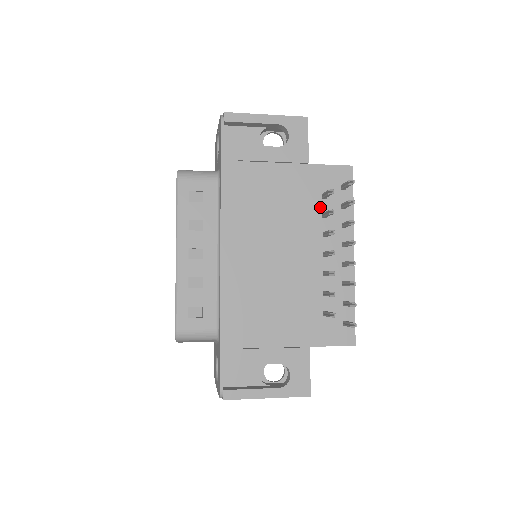
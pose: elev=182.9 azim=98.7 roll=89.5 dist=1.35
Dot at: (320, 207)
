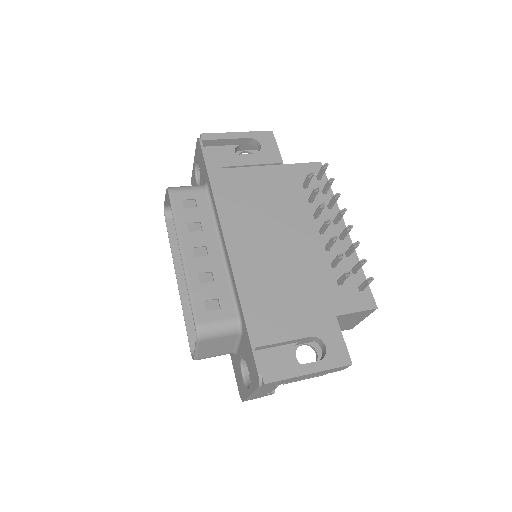
Dot at: (304, 195)
